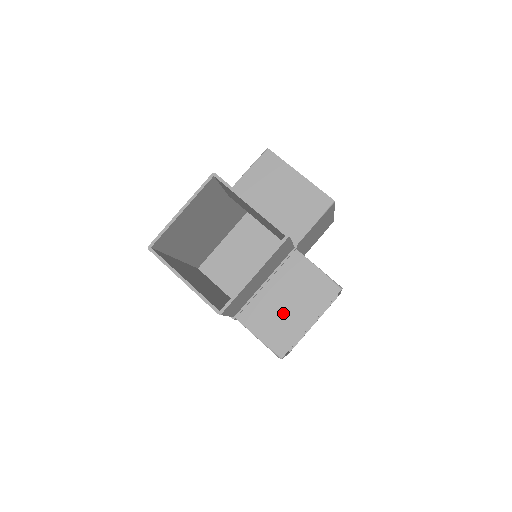
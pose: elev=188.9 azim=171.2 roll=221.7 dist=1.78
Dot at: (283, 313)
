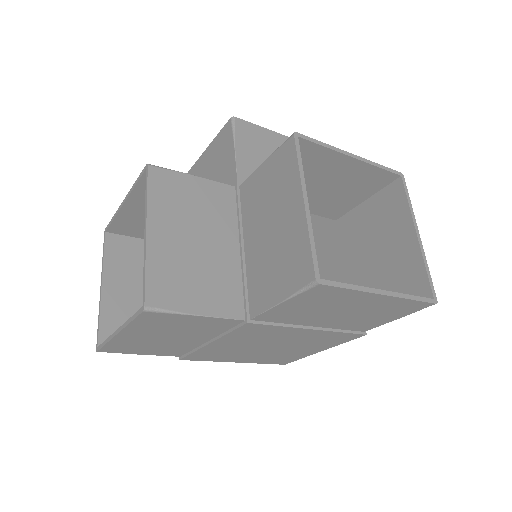
Dot at: (275, 242)
